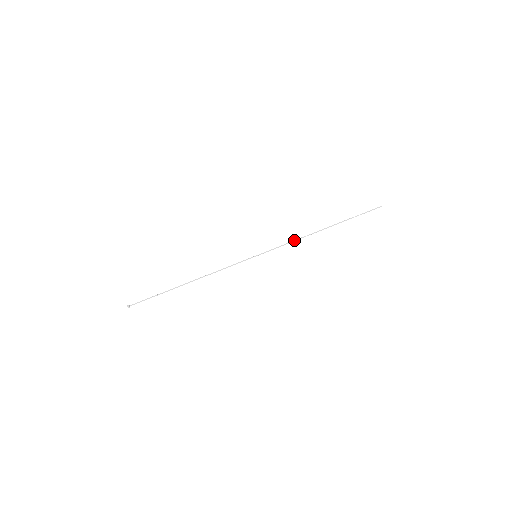
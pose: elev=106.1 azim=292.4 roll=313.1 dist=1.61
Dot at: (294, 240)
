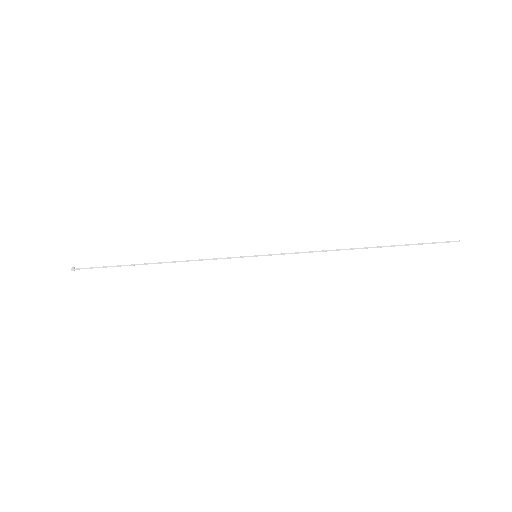
Dot at: occluded
